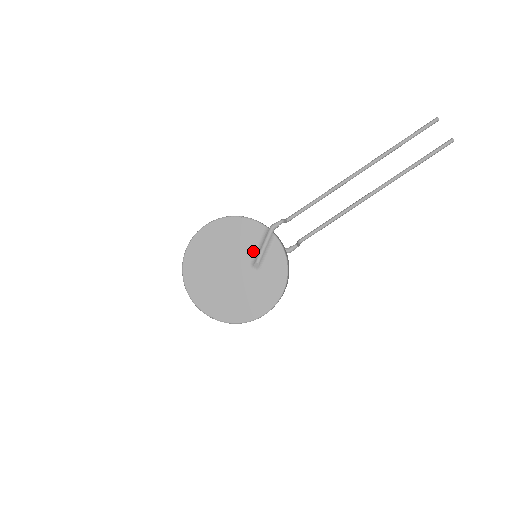
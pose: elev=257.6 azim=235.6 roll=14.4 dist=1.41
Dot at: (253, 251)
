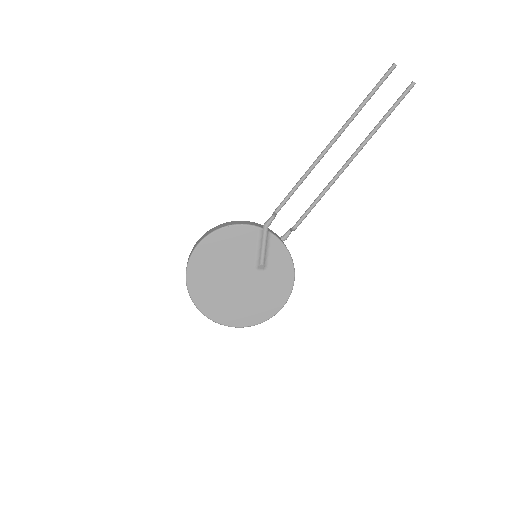
Dot at: (254, 254)
